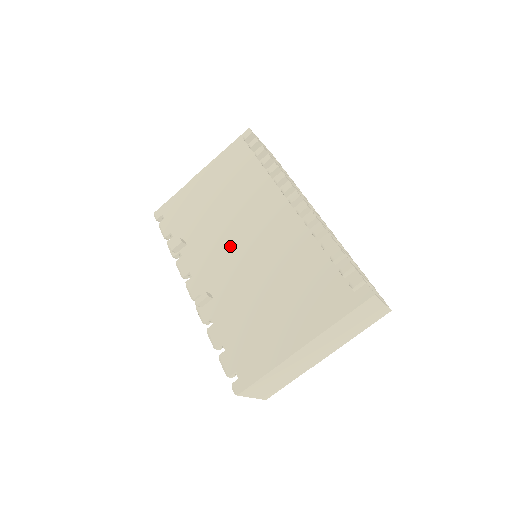
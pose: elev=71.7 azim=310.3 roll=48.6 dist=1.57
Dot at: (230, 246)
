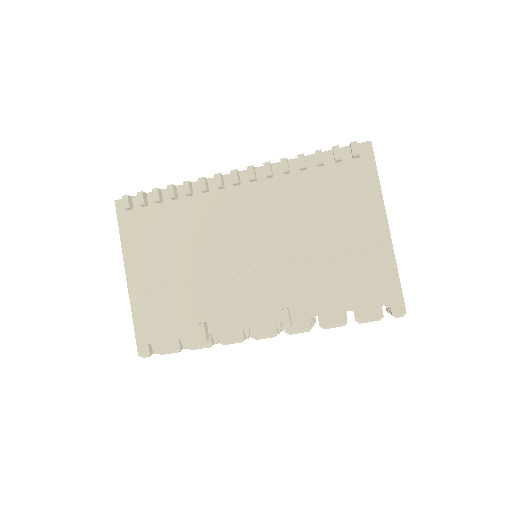
Dot at: (241, 268)
